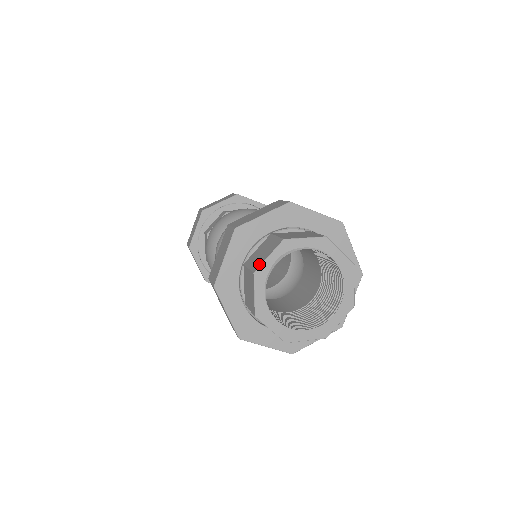
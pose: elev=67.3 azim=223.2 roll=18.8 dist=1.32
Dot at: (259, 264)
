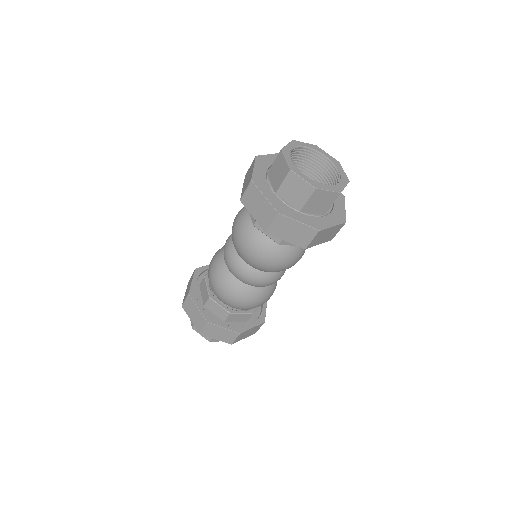
Dot at: (282, 149)
